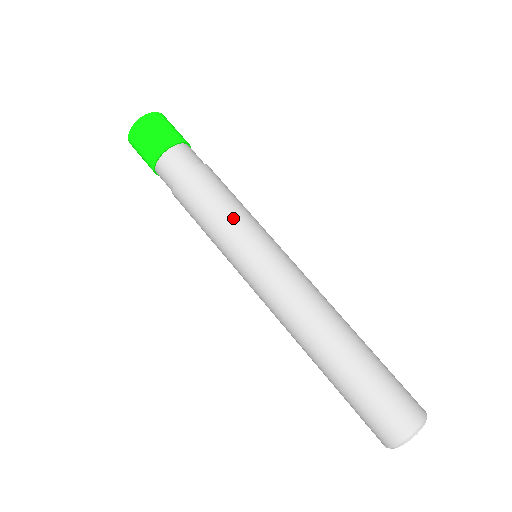
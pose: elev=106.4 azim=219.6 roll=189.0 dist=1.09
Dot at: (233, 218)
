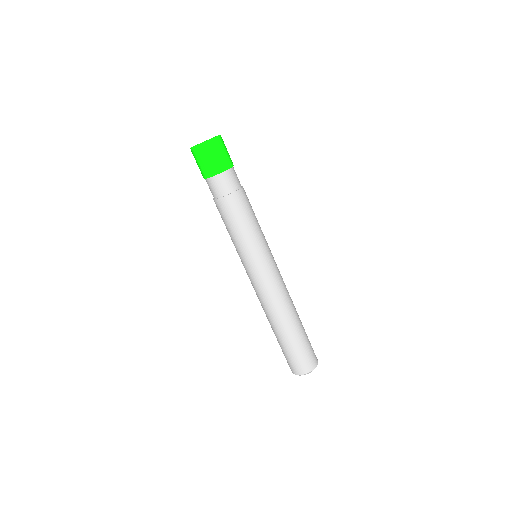
Dot at: (247, 238)
